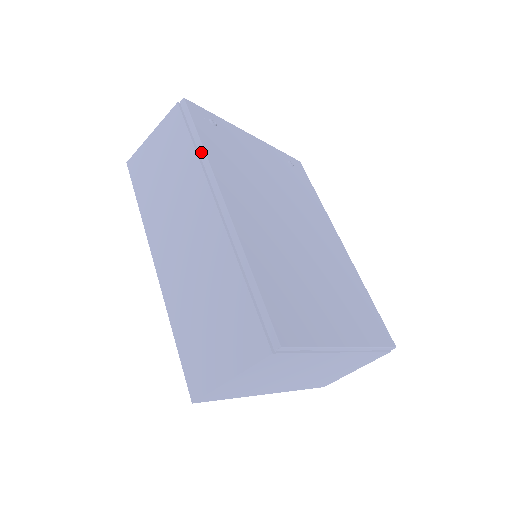
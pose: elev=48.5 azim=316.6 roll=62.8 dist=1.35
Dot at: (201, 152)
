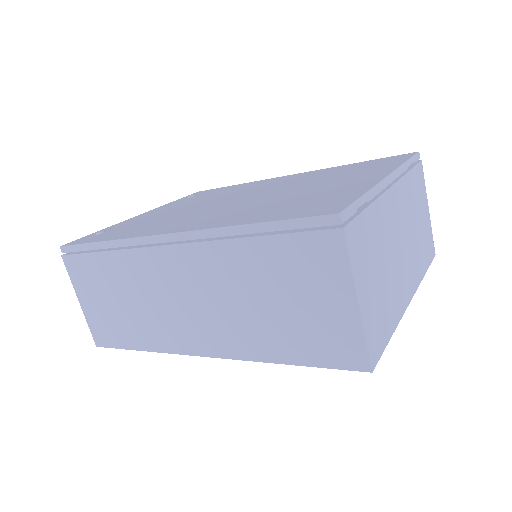
Dot at: (112, 245)
